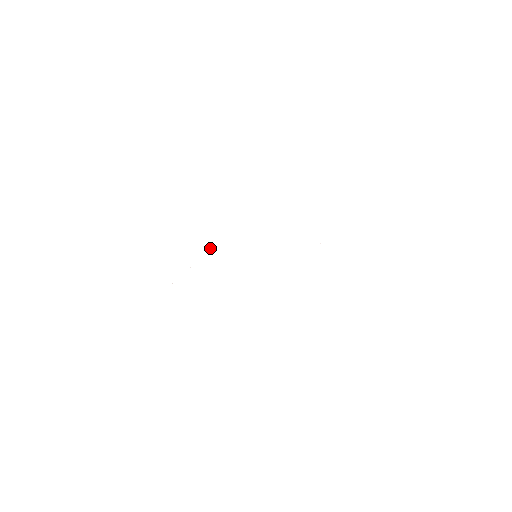
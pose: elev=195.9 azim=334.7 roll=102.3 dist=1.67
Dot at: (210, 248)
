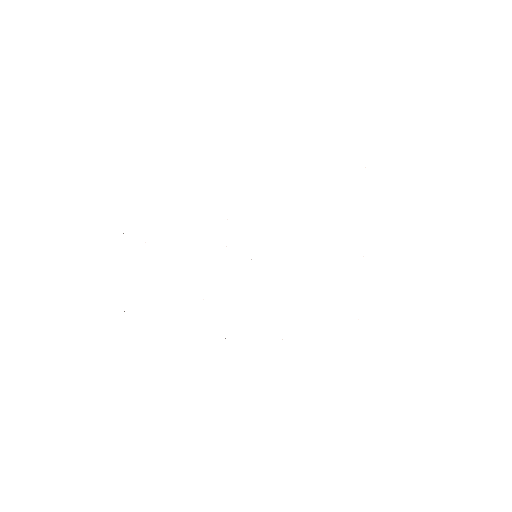
Dot at: occluded
